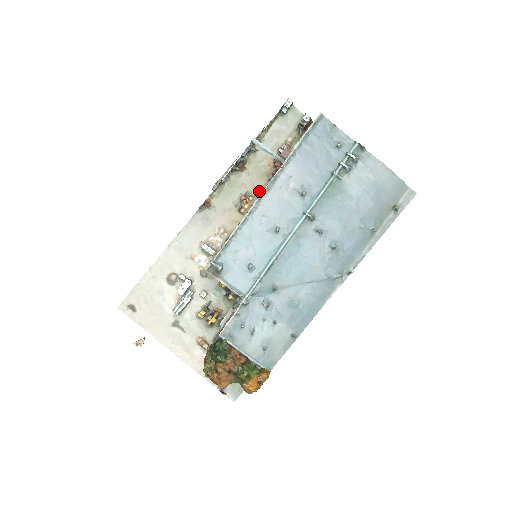
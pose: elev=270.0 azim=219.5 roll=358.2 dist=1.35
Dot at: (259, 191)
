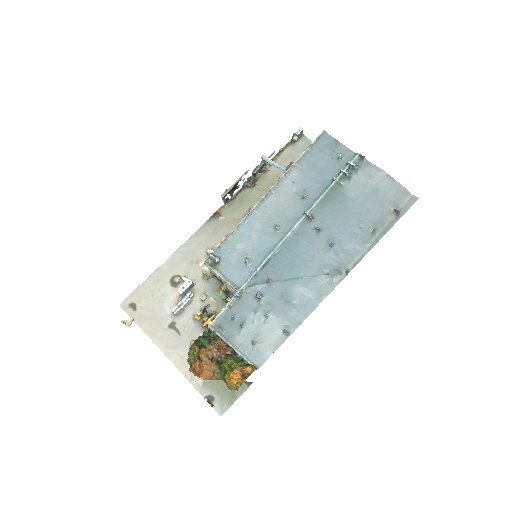
Dot at: occluded
